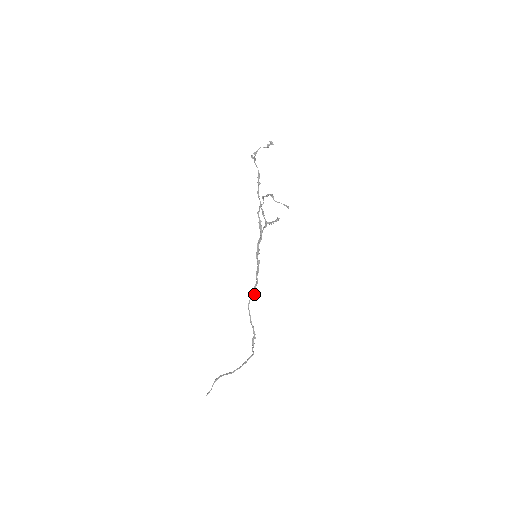
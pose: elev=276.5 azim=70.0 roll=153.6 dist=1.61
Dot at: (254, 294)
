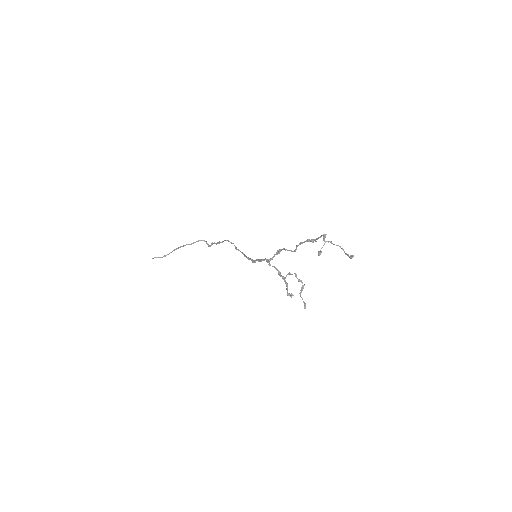
Dot at: occluded
